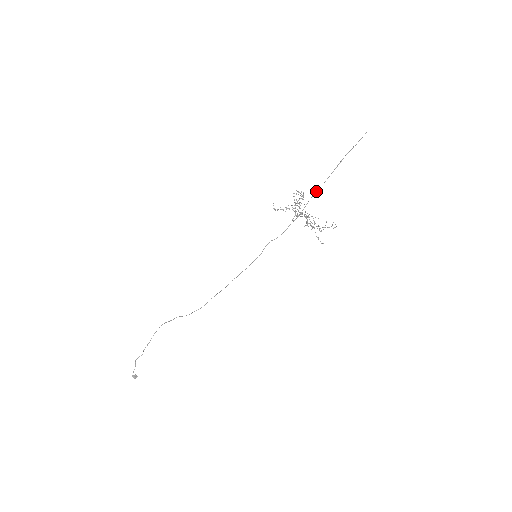
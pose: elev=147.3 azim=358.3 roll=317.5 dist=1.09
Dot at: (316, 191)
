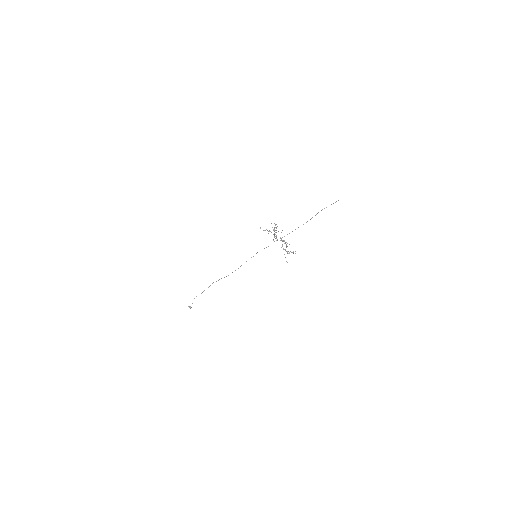
Dot at: (298, 227)
